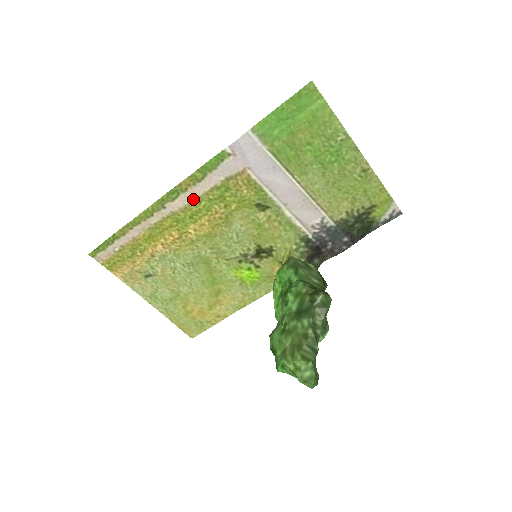
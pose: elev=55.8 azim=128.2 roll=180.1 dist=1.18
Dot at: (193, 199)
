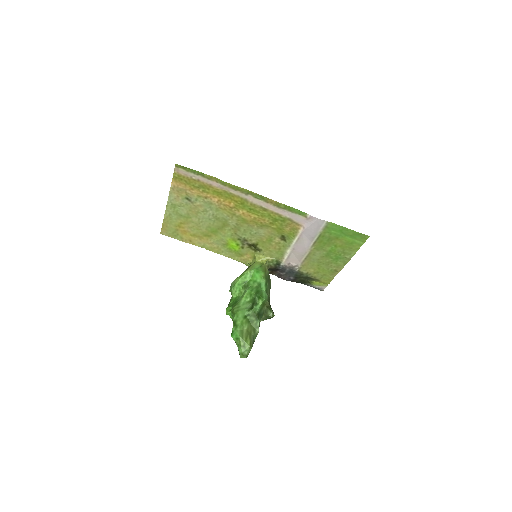
Dot at: (264, 207)
